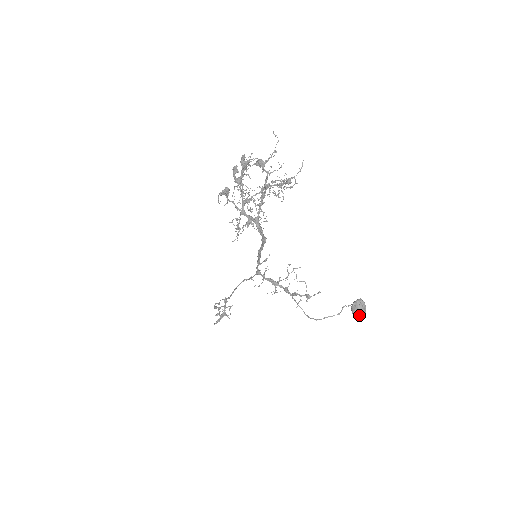
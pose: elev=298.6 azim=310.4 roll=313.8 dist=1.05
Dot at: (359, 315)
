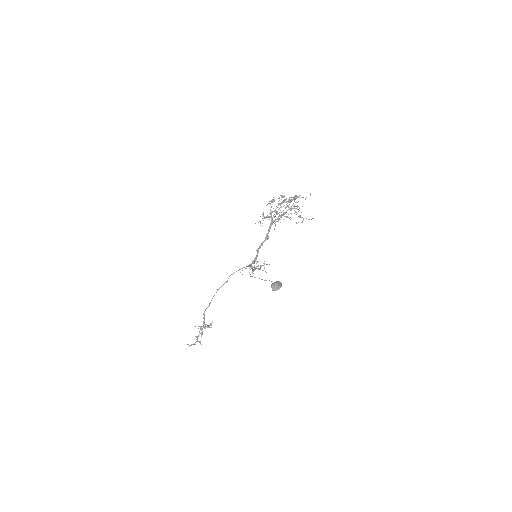
Dot at: (273, 285)
